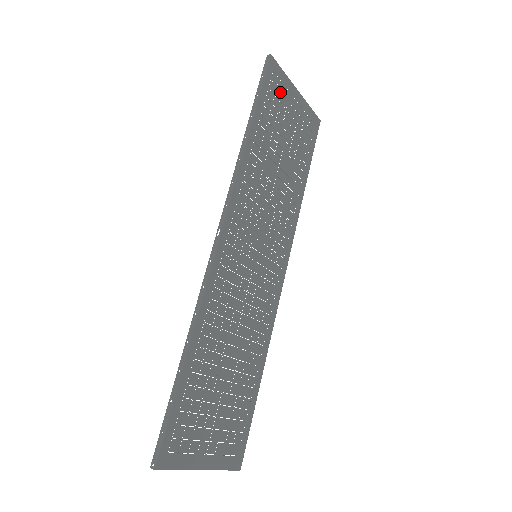
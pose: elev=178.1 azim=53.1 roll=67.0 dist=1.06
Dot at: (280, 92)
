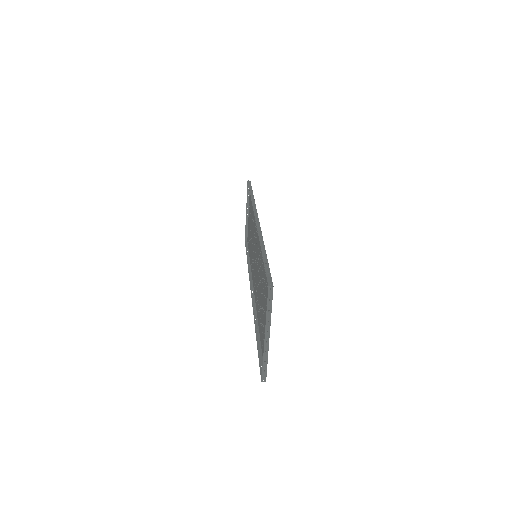
Dot at: (250, 200)
